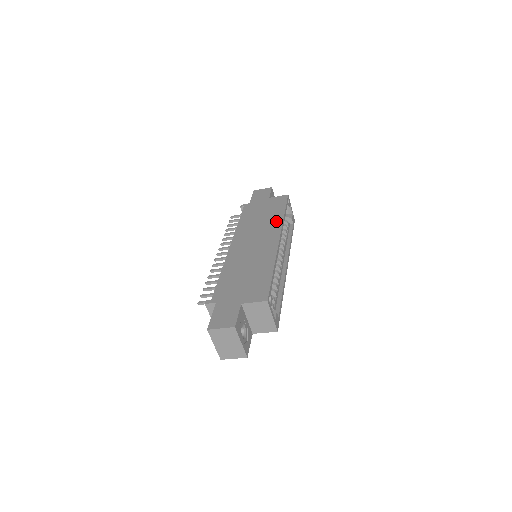
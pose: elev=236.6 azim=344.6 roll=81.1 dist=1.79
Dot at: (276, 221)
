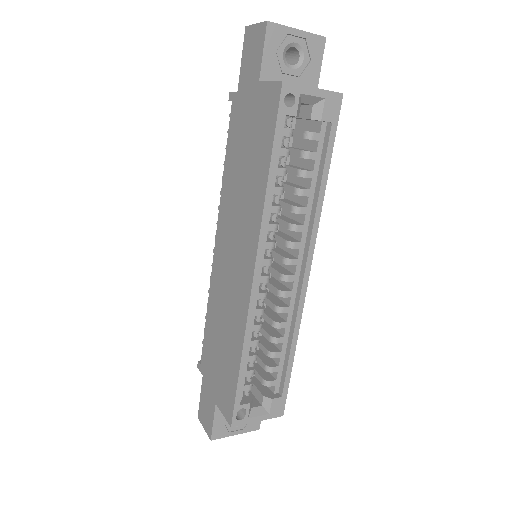
Dot at: (255, 204)
